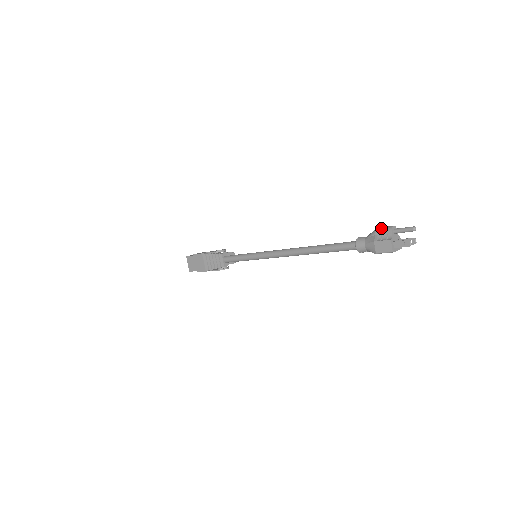
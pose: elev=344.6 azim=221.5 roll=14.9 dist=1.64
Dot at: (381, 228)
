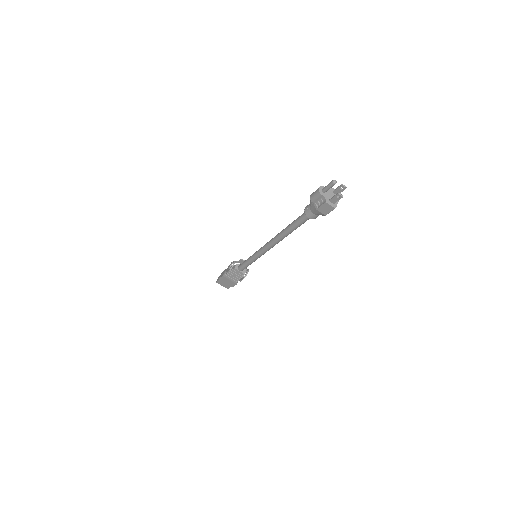
Dot at: (312, 196)
